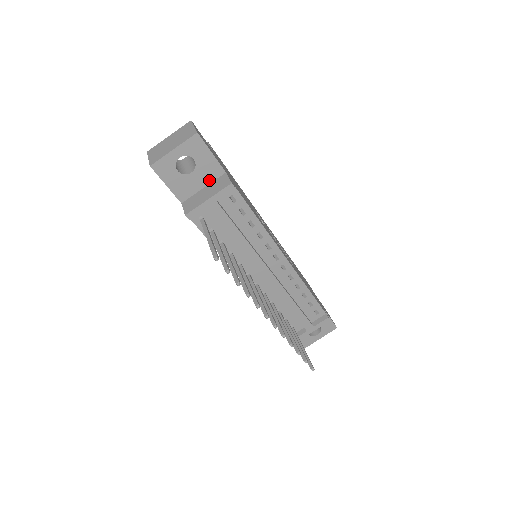
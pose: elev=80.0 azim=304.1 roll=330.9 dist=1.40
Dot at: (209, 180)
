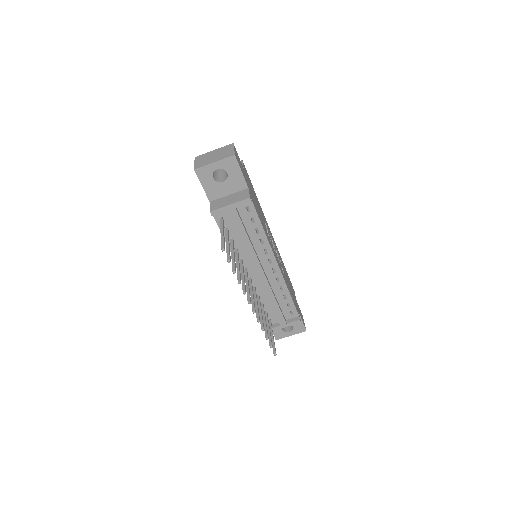
Dot at: (234, 190)
